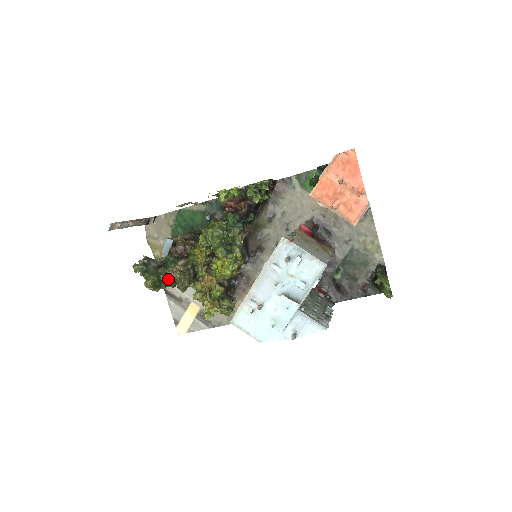
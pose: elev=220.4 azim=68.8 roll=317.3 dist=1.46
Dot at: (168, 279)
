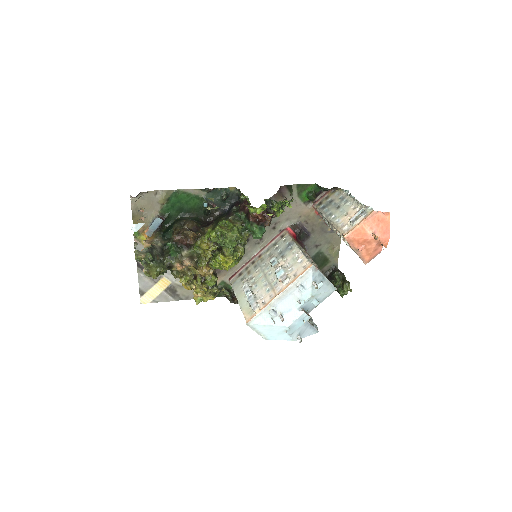
Dot at: occluded
